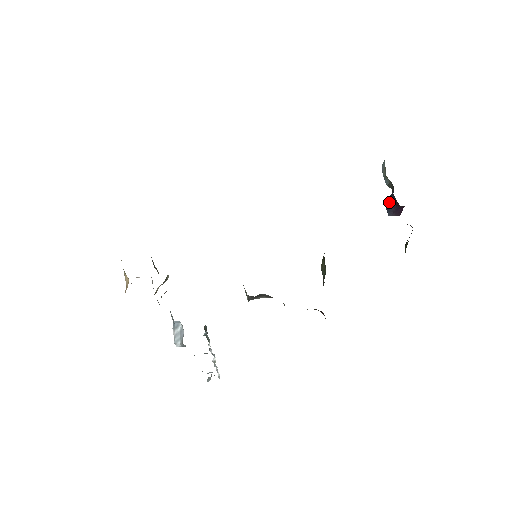
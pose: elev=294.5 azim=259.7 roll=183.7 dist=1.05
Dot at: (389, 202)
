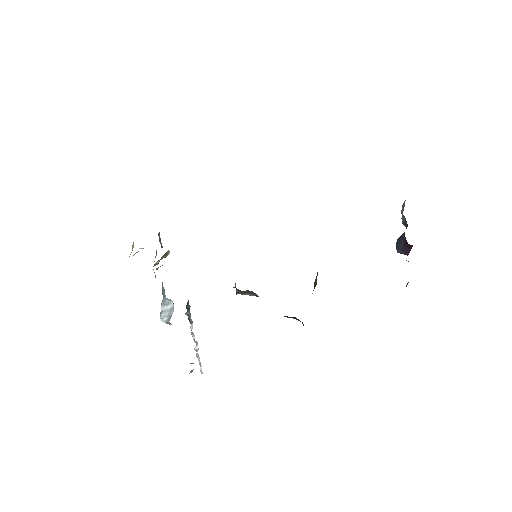
Dot at: (400, 239)
